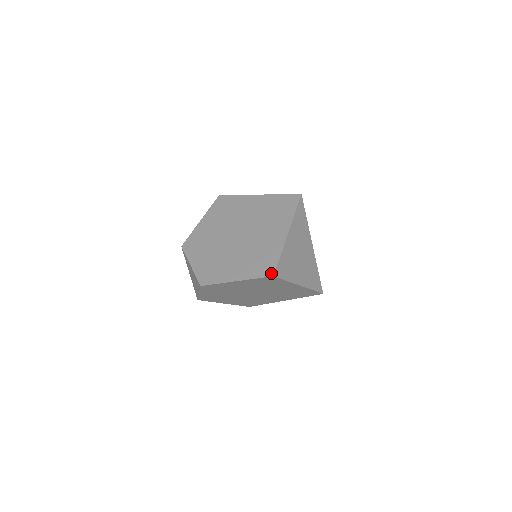
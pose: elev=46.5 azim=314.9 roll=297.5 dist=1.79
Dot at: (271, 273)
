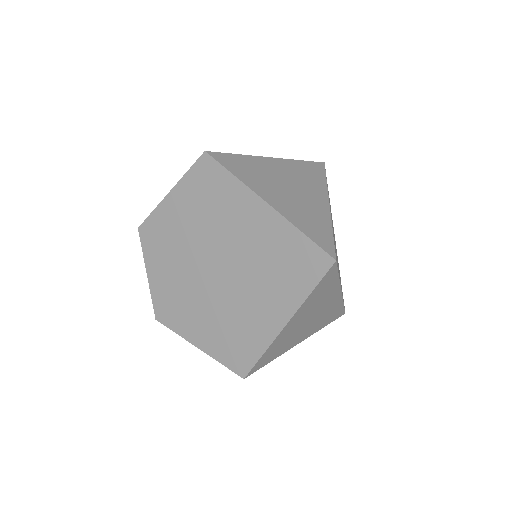
Dot at: (207, 155)
